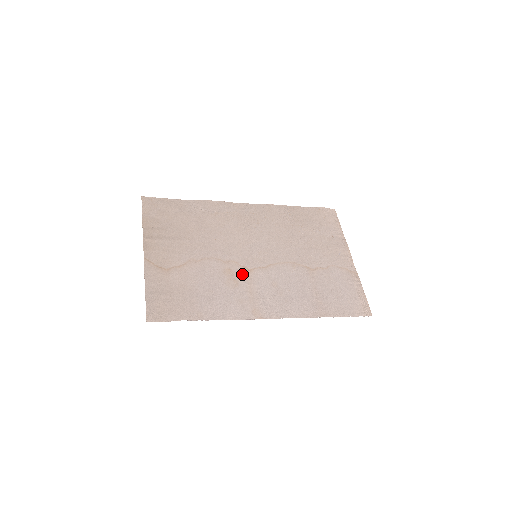
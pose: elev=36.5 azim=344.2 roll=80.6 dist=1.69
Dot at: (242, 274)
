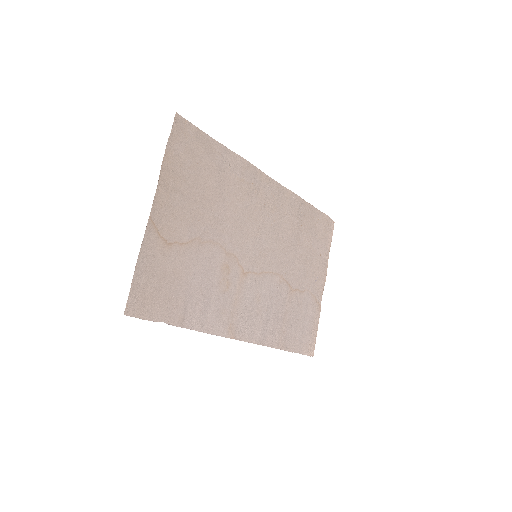
Dot at: (236, 276)
